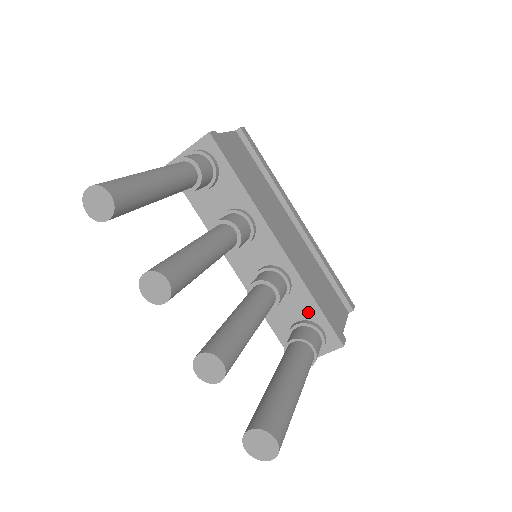
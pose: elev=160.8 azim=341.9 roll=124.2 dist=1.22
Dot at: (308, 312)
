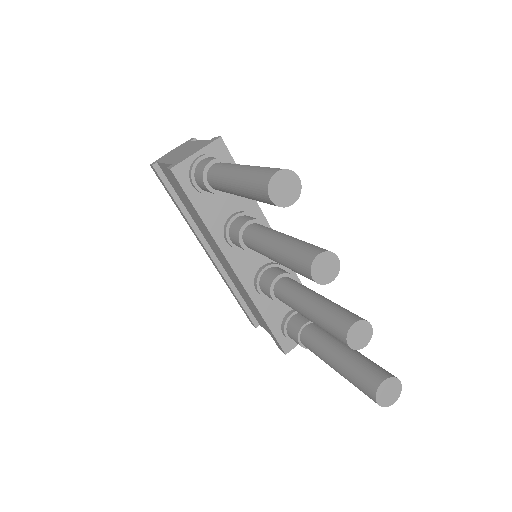
Dot at: occluded
